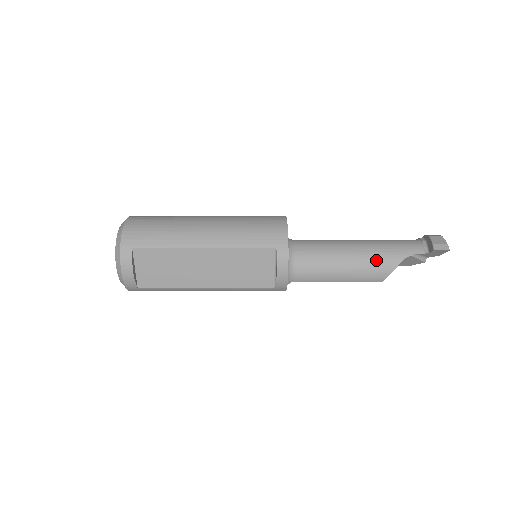
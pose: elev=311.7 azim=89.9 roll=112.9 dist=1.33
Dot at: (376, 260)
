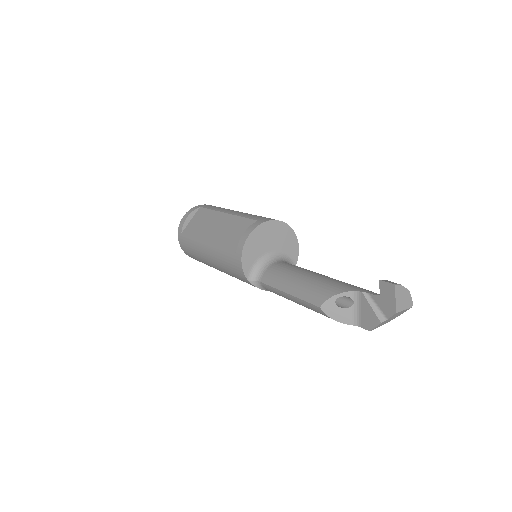
Dot at: (328, 283)
